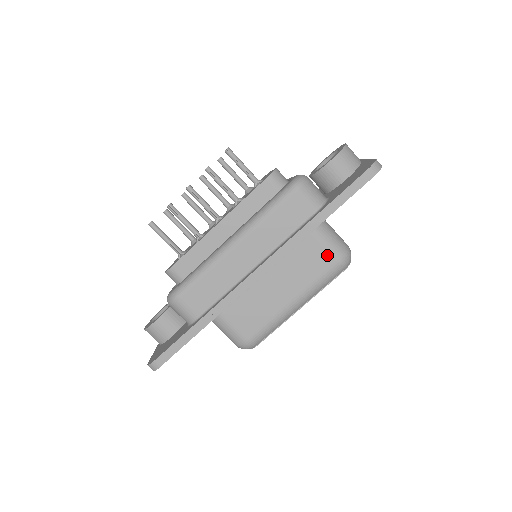
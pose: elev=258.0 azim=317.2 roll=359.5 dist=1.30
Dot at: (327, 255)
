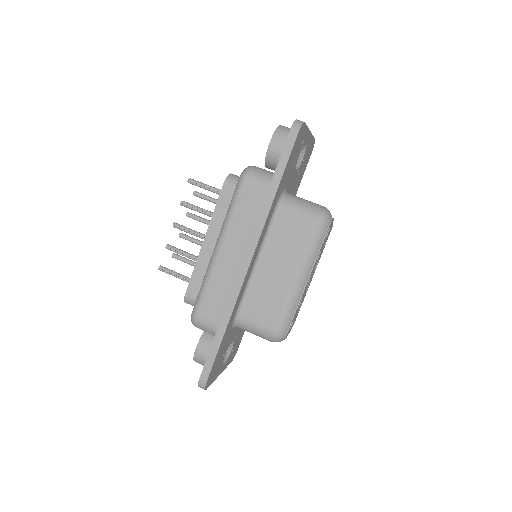
Dot at: (303, 222)
